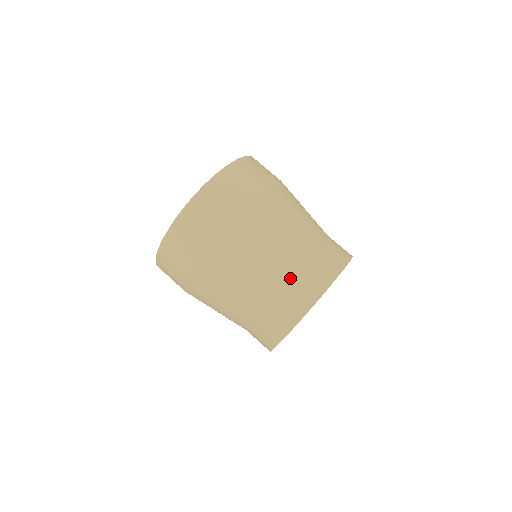
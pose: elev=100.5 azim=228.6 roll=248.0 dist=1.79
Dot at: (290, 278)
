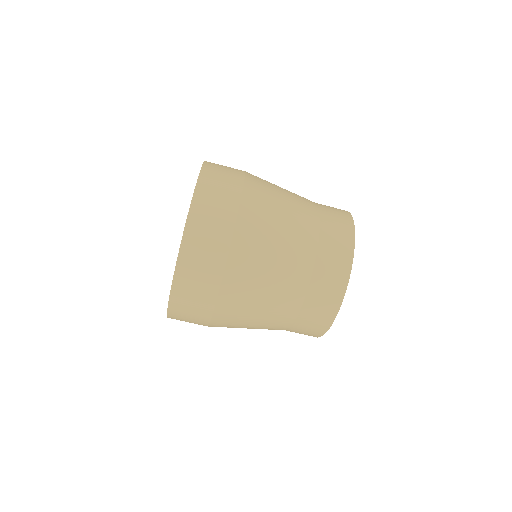
Dot at: occluded
